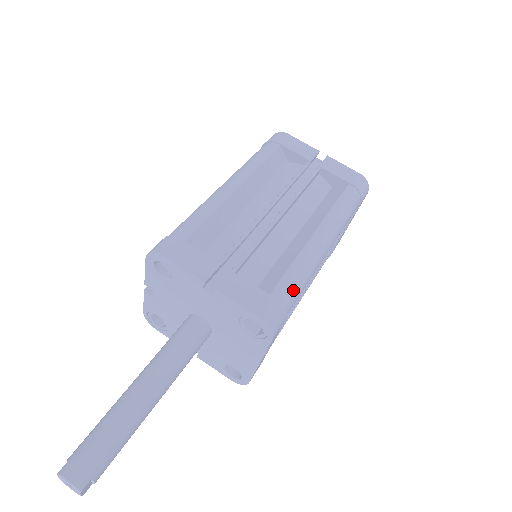
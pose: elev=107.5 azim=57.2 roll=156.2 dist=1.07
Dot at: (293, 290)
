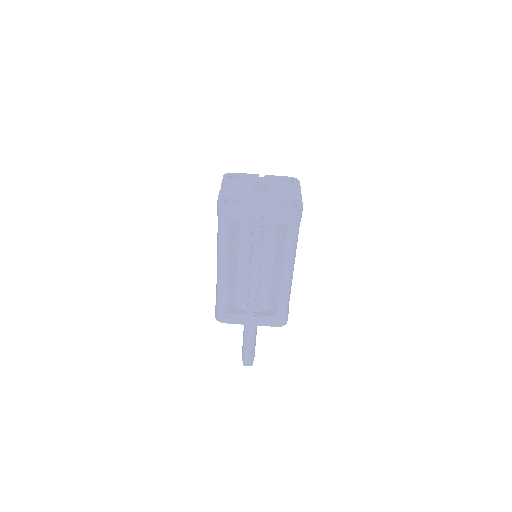
Dot at: (286, 306)
